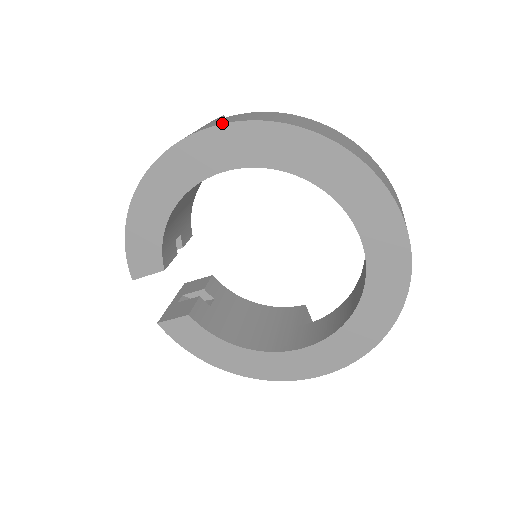
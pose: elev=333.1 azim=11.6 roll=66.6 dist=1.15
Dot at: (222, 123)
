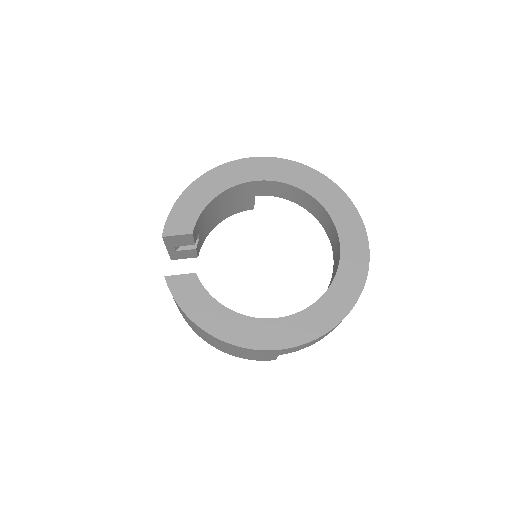
Dot at: (269, 157)
